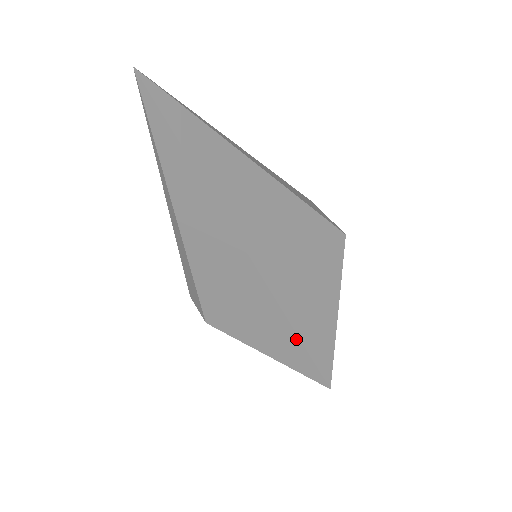
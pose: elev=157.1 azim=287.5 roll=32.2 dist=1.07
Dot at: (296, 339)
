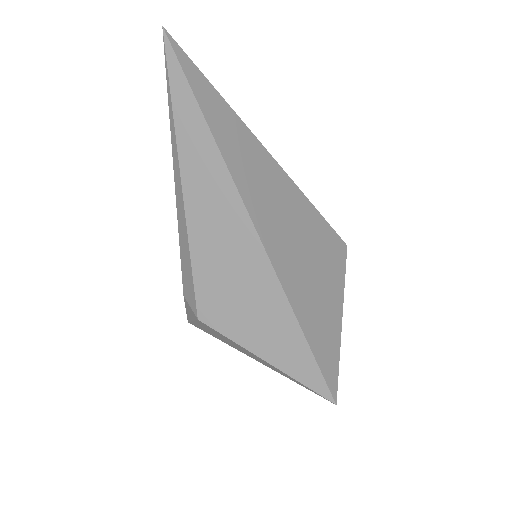
Dot at: (297, 329)
